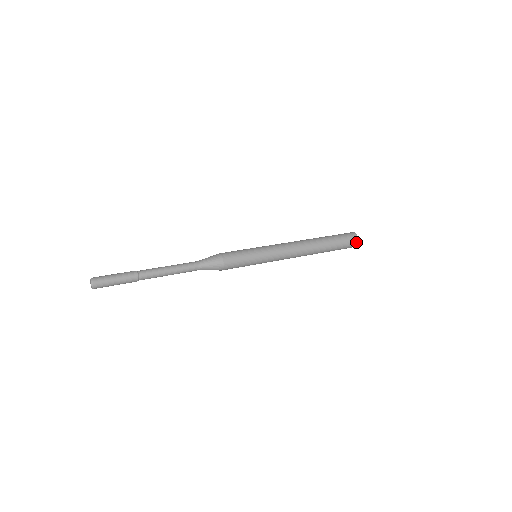
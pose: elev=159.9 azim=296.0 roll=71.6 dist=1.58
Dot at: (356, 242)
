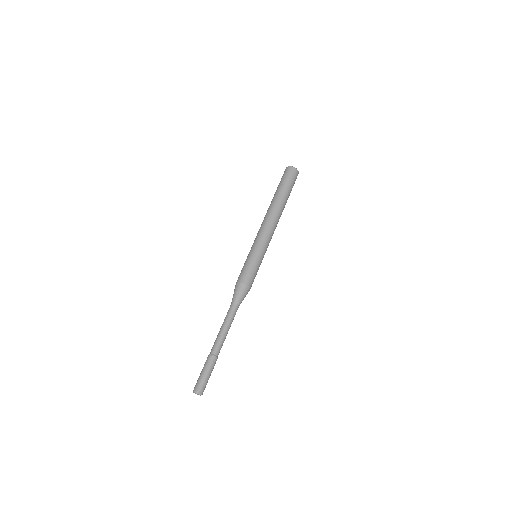
Dot at: (297, 172)
